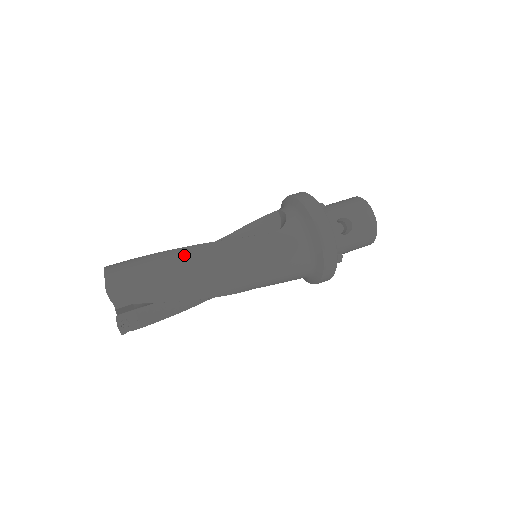
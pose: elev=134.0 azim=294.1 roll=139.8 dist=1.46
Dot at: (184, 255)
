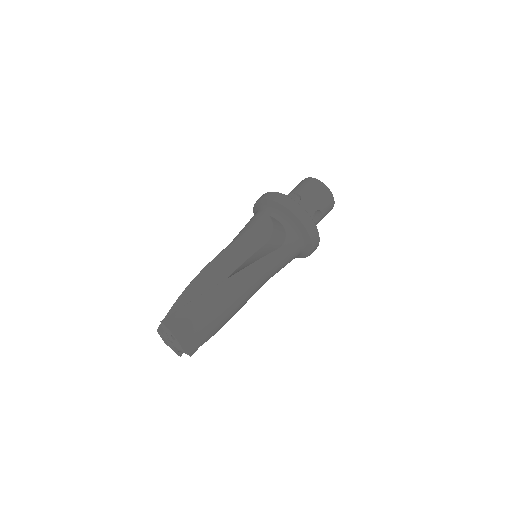
Dot at: (225, 293)
